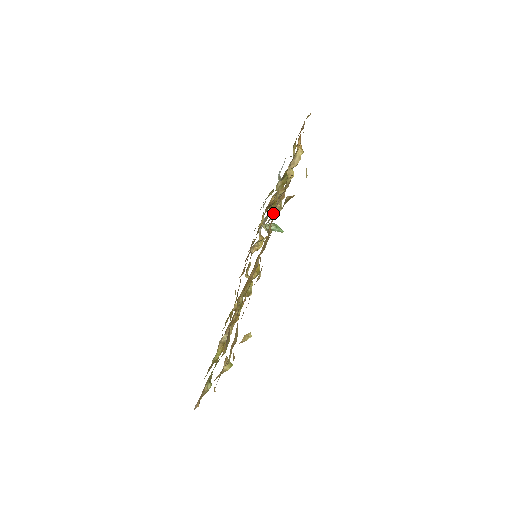
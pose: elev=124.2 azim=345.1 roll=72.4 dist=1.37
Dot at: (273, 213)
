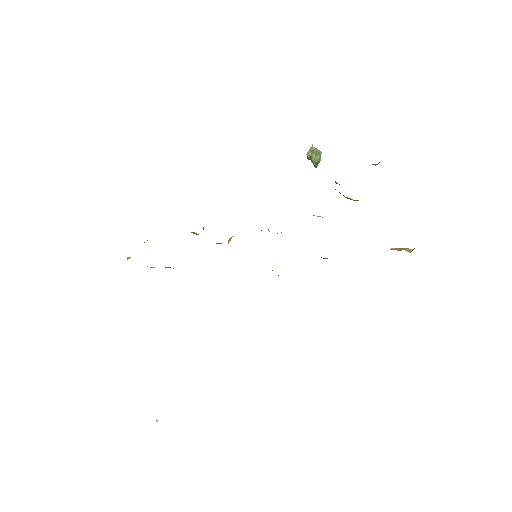
Dot at: occluded
